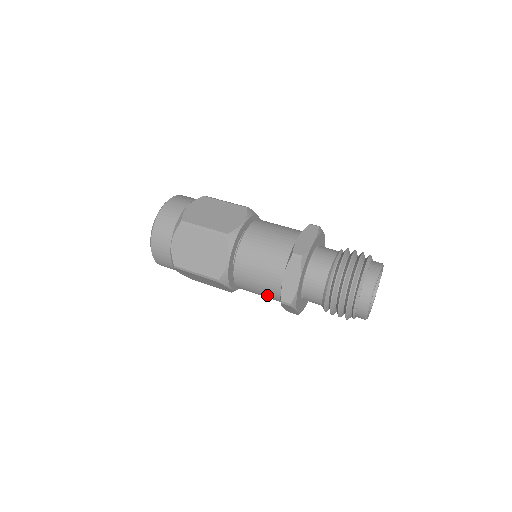
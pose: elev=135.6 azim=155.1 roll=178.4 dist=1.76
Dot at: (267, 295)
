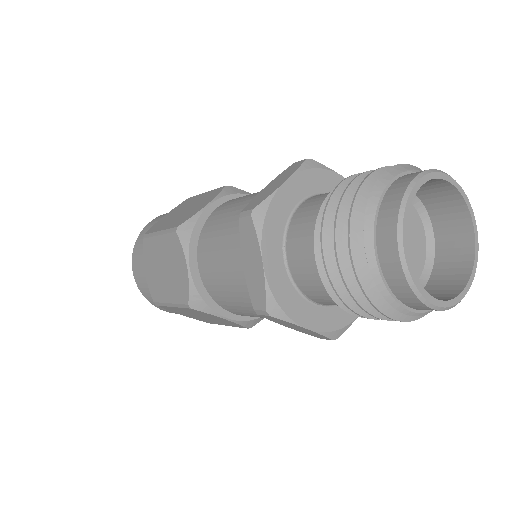
Dot at: occluded
